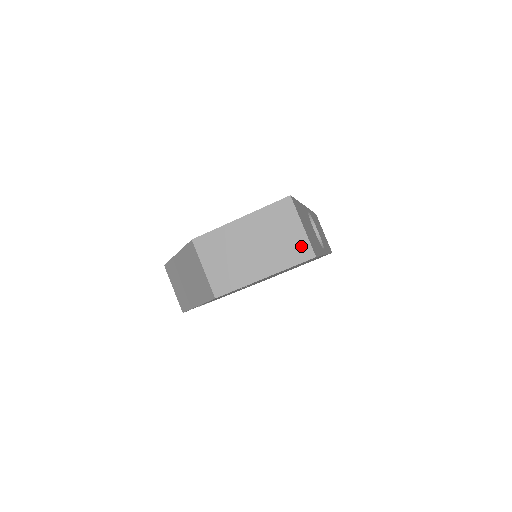
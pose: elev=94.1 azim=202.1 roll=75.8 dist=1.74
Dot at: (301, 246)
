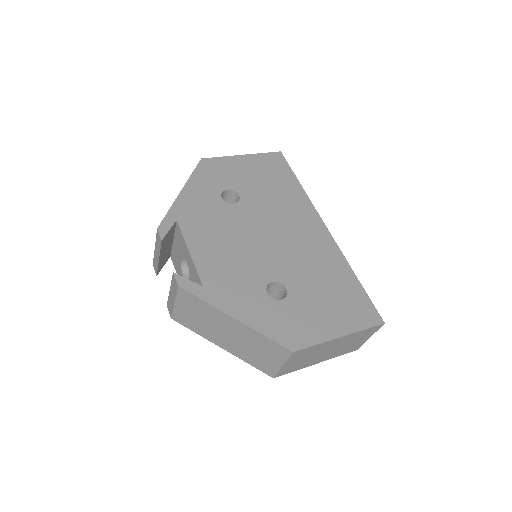
Dot at: (357, 346)
